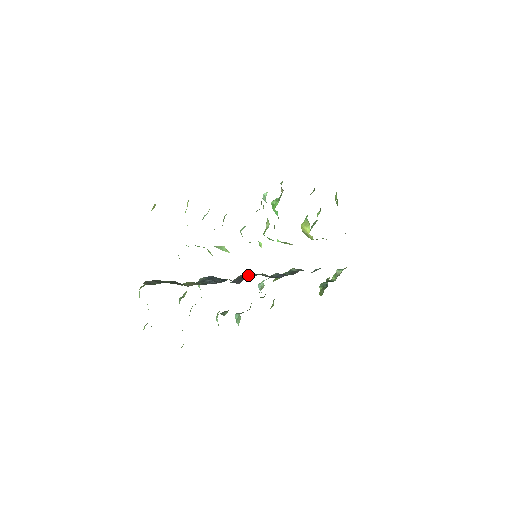
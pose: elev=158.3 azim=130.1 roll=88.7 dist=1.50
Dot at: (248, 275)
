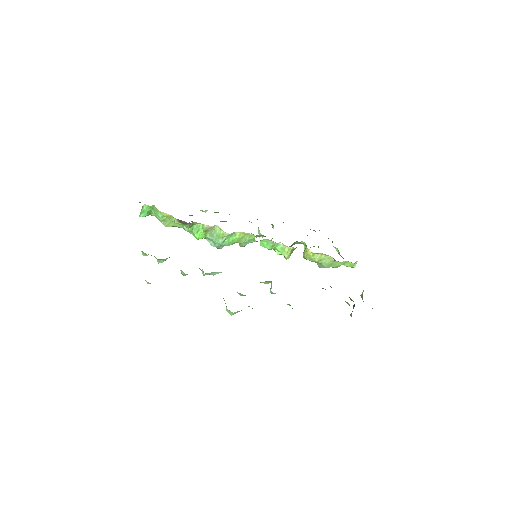
Dot at: occluded
